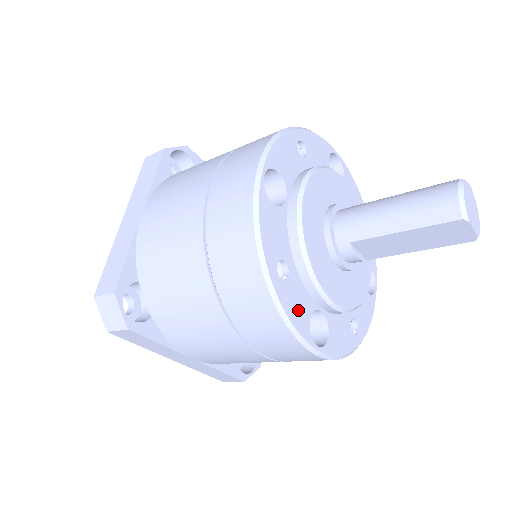
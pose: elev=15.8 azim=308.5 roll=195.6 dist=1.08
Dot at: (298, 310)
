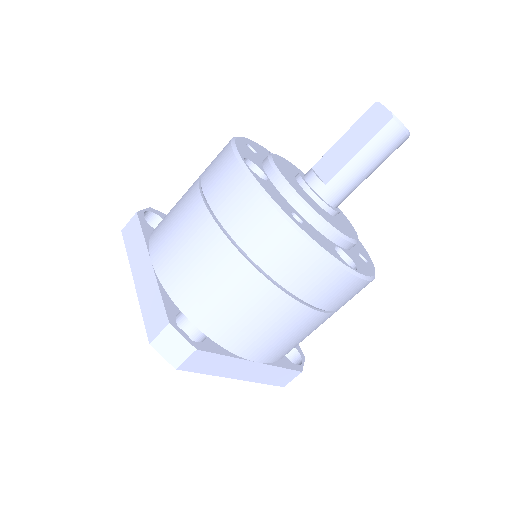
Dot at: (246, 153)
